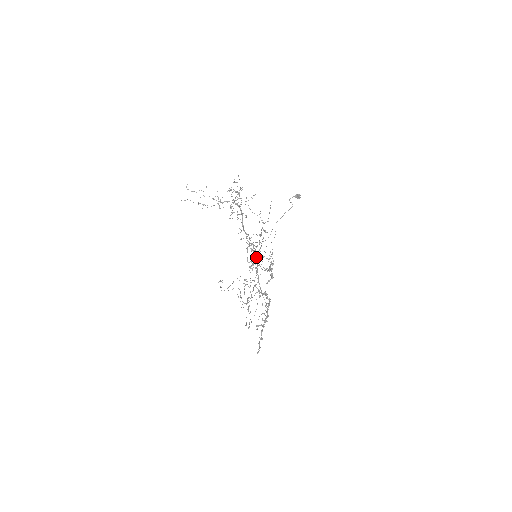
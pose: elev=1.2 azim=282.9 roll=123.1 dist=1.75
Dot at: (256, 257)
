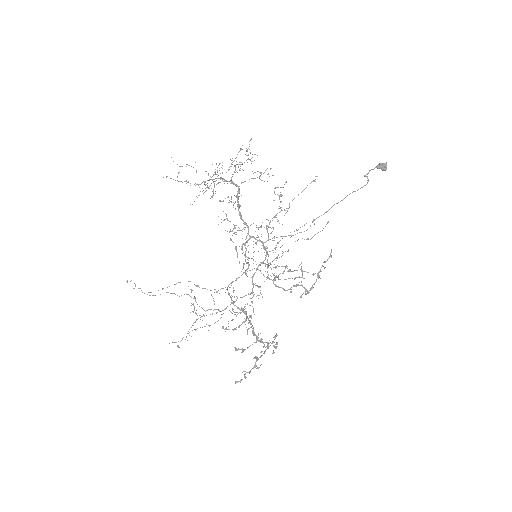
Dot at: (265, 257)
